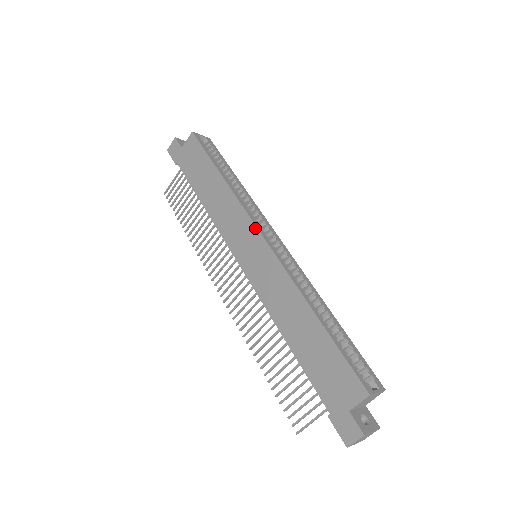
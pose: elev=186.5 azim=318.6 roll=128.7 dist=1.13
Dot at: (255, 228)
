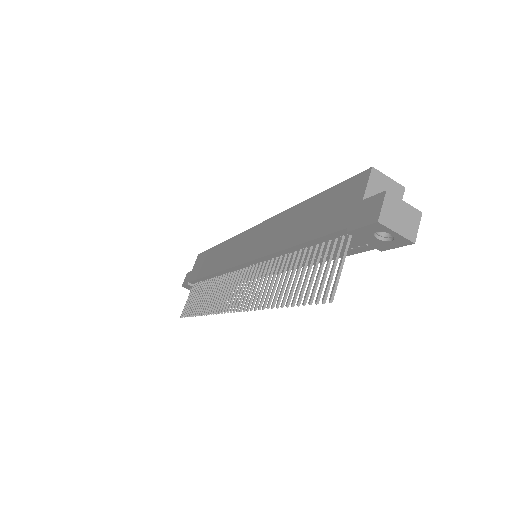
Dot at: (247, 231)
